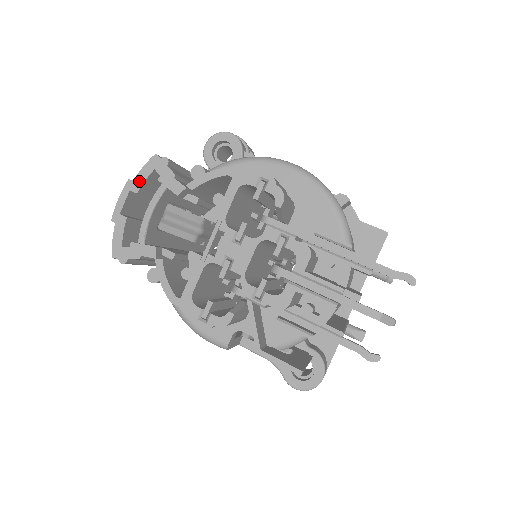
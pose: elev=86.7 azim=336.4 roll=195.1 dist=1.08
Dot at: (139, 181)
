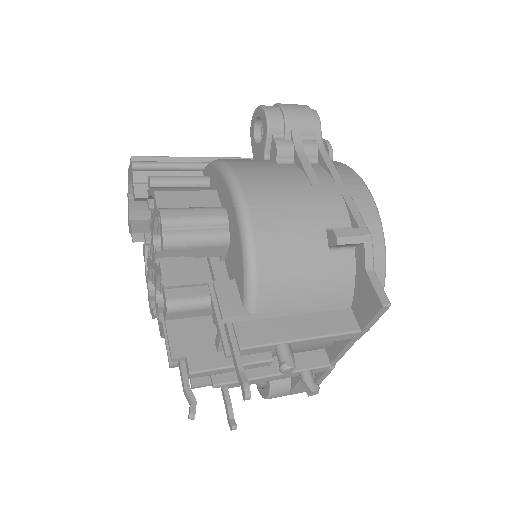
Dot at: (129, 174)
